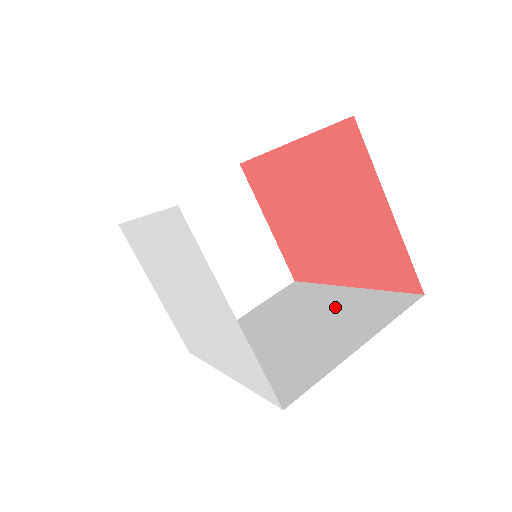
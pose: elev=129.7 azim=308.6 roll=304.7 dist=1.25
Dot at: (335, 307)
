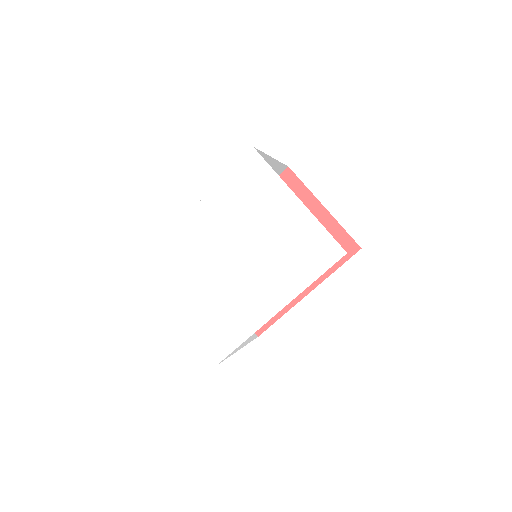
Dot at: occluded
